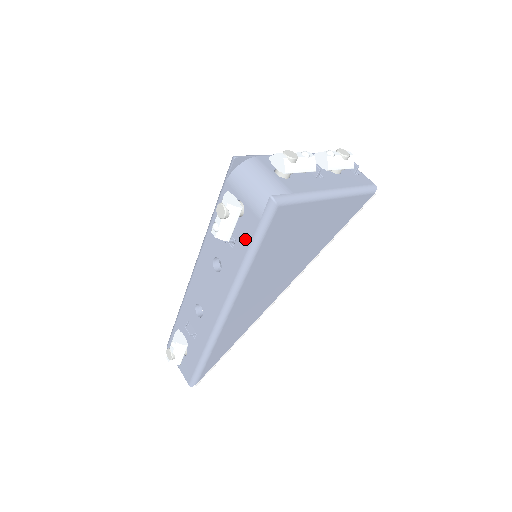
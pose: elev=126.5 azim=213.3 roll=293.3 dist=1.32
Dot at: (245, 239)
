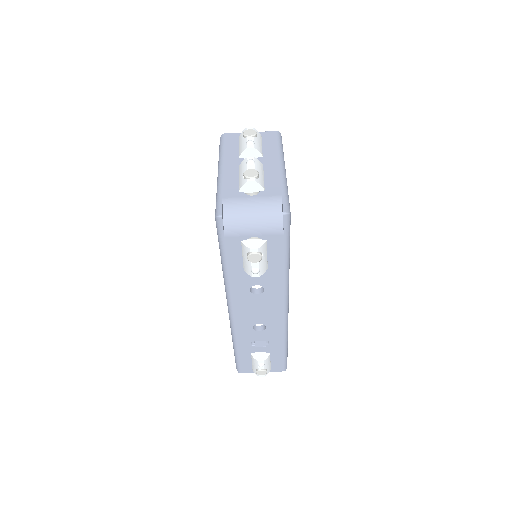
Dot at: (276, 255)
